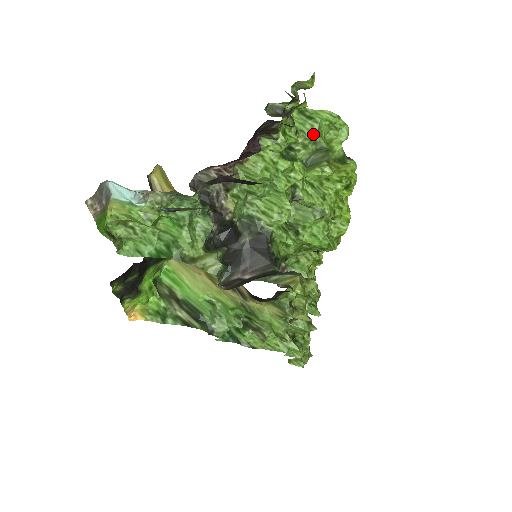
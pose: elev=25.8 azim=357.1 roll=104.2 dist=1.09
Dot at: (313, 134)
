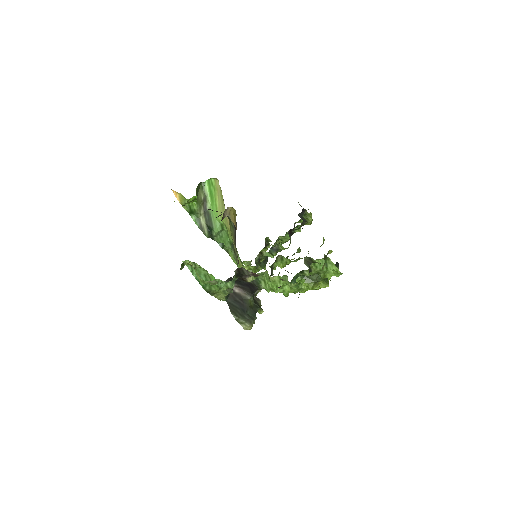
Dot at: (320, 271)
